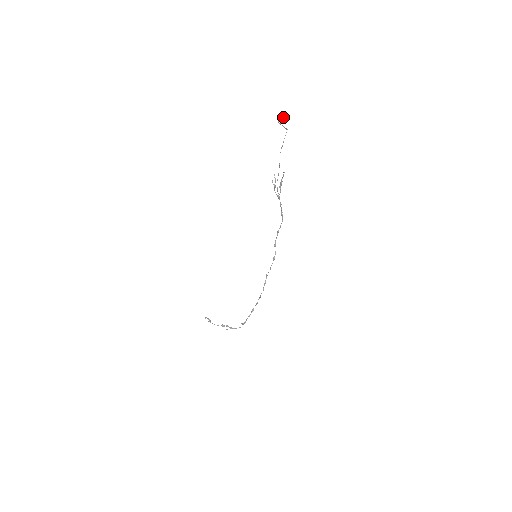
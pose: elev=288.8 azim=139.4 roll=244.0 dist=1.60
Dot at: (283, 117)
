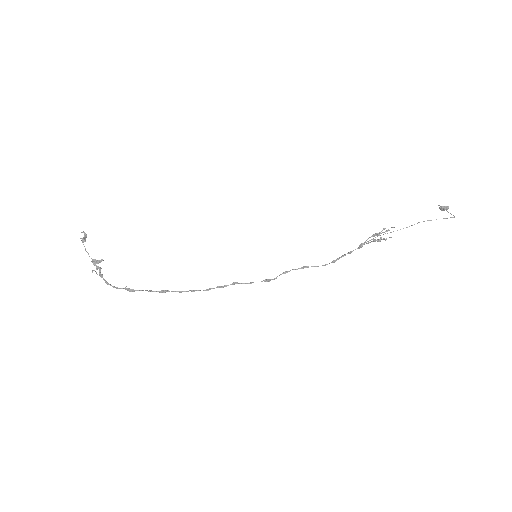
Dot at: occluded
